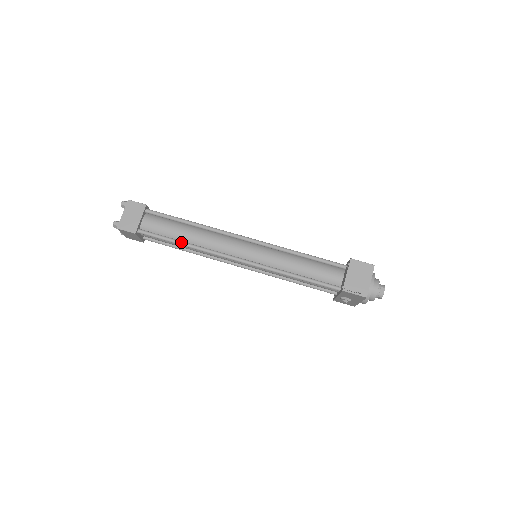
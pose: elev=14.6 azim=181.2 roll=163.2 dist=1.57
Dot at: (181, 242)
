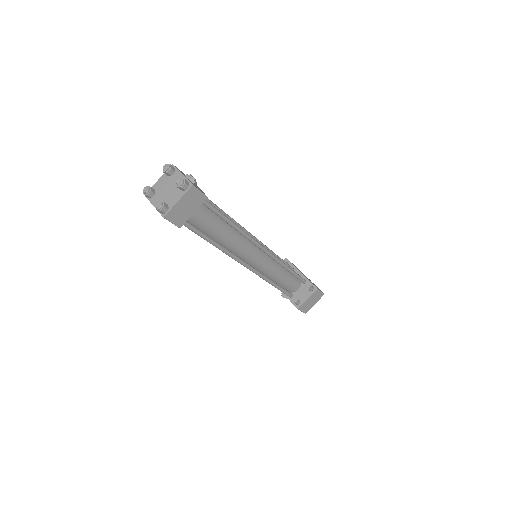
Dot at: (216, 244)
